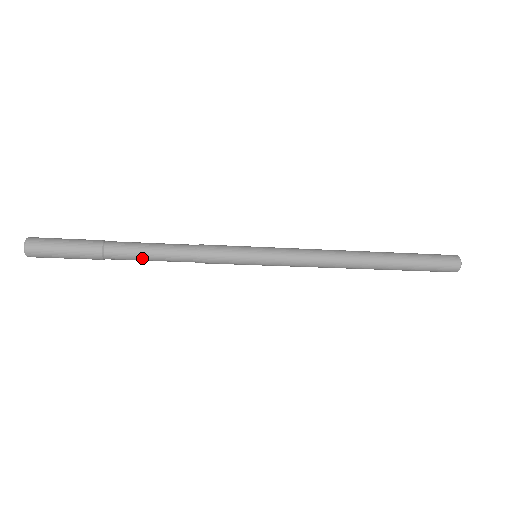
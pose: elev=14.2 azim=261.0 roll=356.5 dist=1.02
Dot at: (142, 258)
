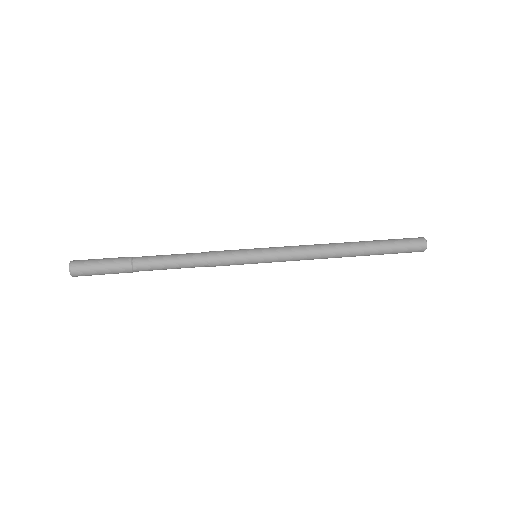
Dot at: (164, 269)
